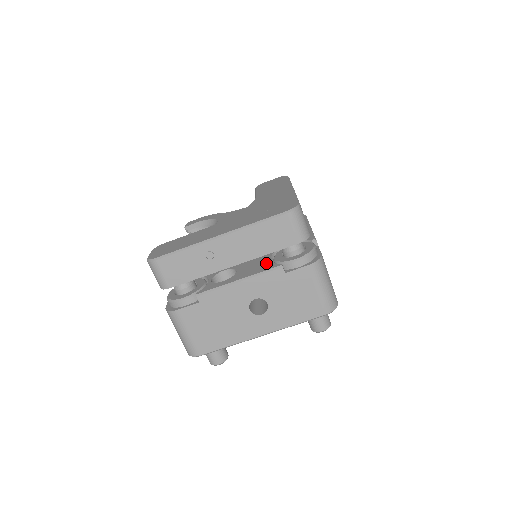
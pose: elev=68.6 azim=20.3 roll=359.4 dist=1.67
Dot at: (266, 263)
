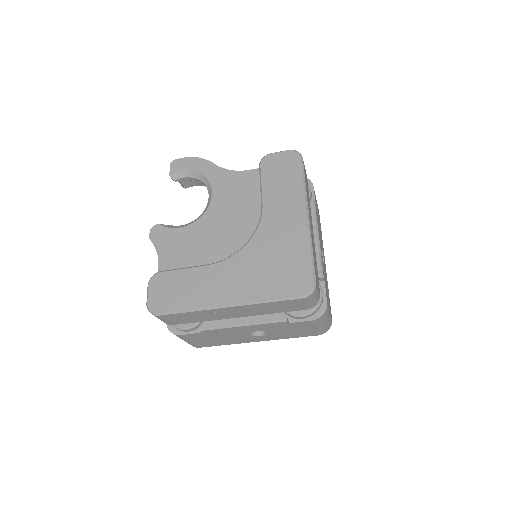
Dot at: occluded
